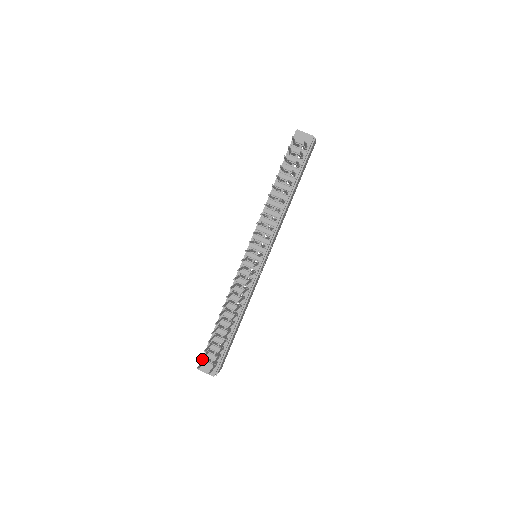
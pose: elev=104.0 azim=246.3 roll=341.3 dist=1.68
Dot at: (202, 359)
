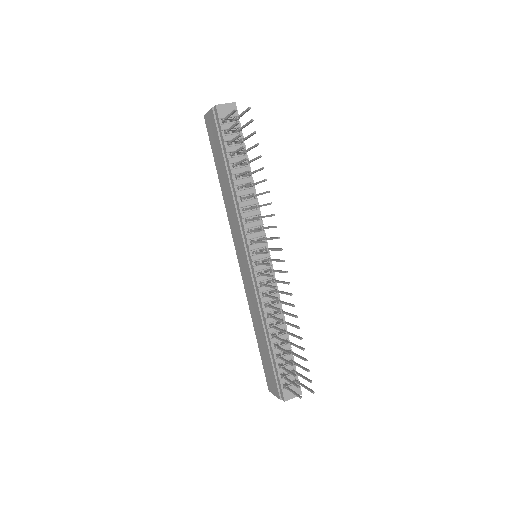
Dot at: (298, 386)
